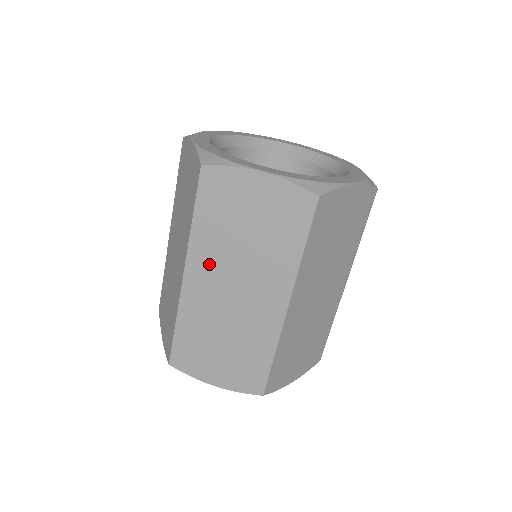
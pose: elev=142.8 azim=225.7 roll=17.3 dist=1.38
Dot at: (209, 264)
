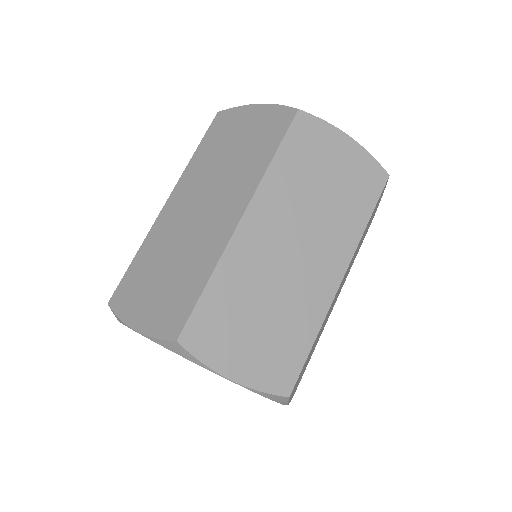
Dot at: (275, 211)
